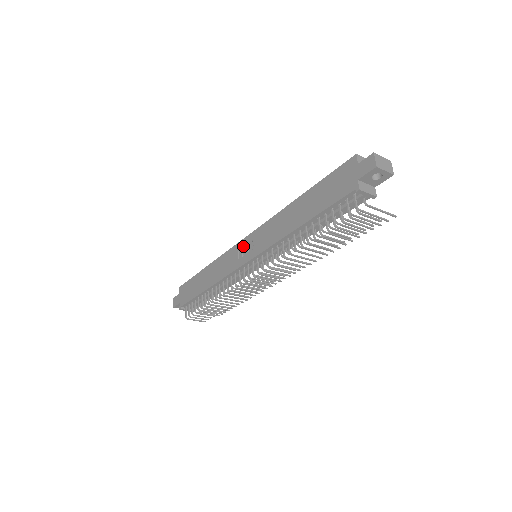
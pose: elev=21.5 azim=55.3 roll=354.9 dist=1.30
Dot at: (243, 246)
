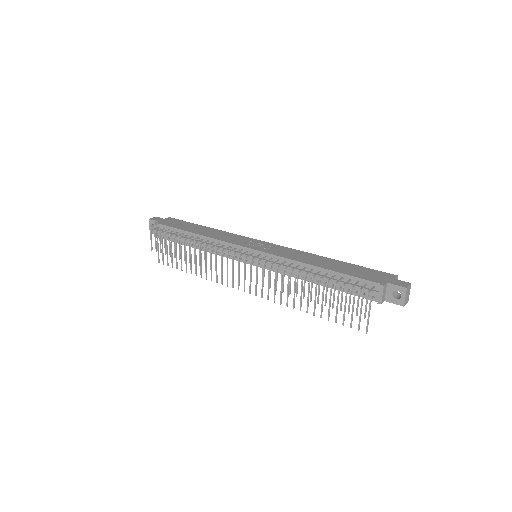
Dot at: (258, 242)
